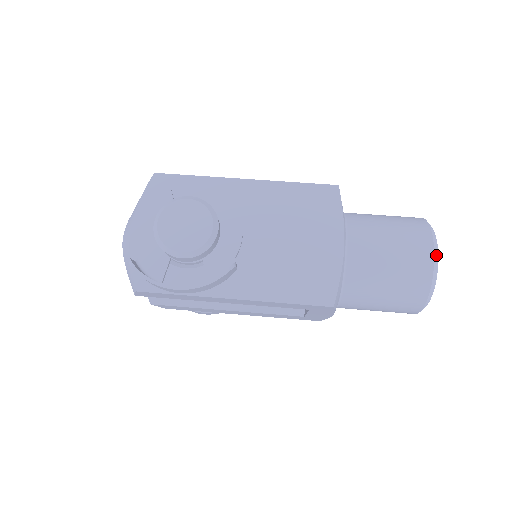
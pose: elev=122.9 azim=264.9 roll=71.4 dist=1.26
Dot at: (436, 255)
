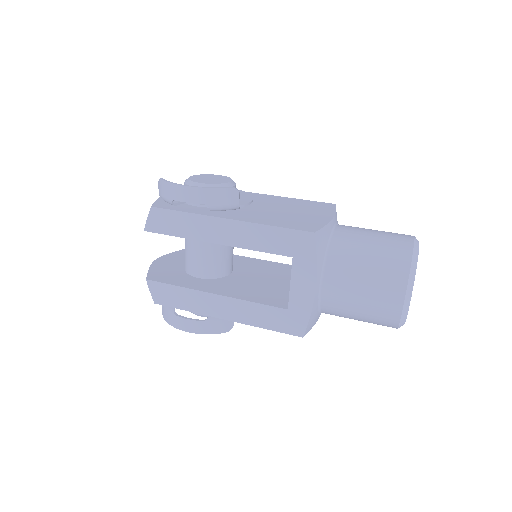
Dot at: (417, 241)
